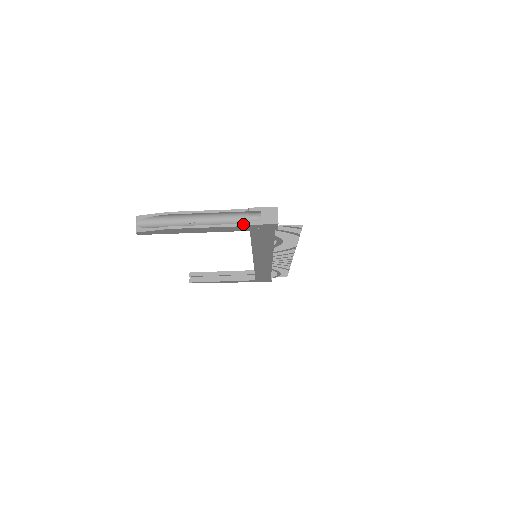
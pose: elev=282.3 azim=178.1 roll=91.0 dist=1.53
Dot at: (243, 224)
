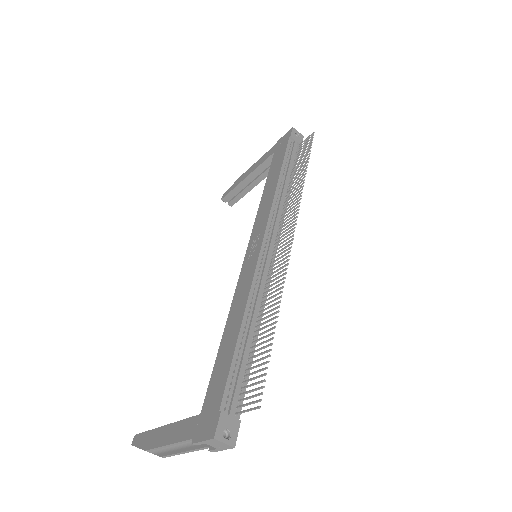
Dot at: (206, 447)
